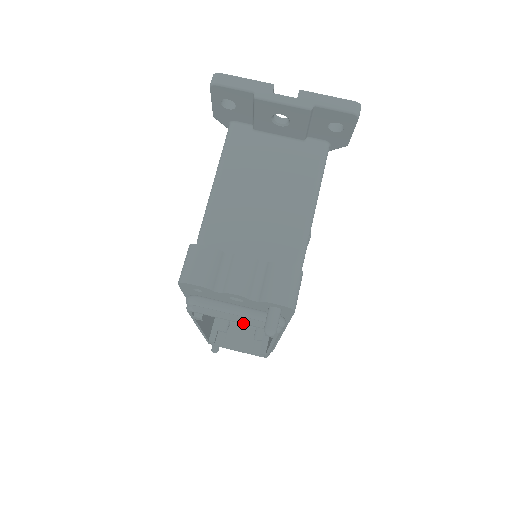
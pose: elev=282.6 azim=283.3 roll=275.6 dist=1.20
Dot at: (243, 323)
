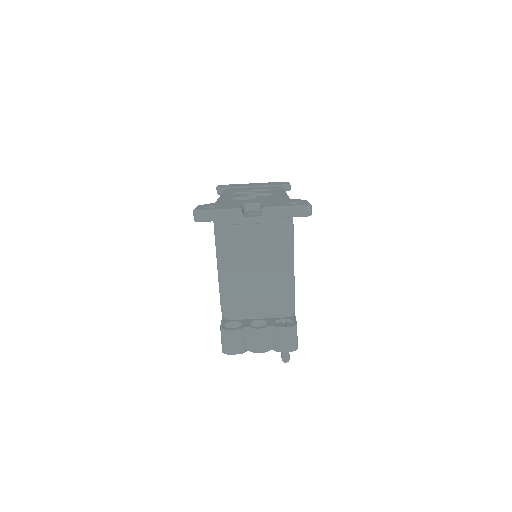
Dot at: occluded
